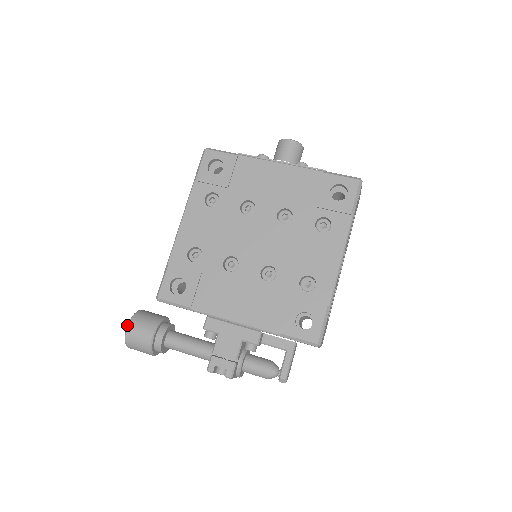
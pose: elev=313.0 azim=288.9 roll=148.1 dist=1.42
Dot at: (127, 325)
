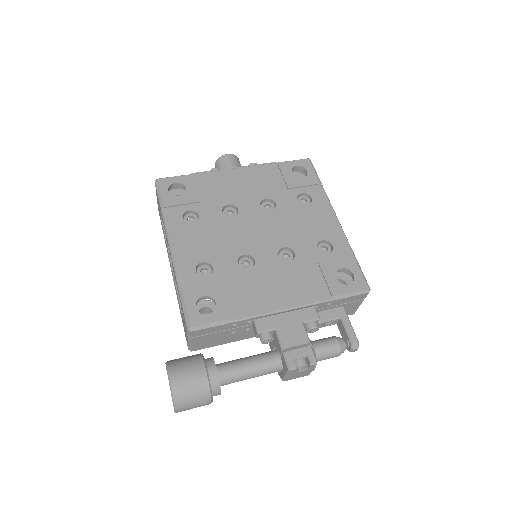
Dot at: (168, 377)
